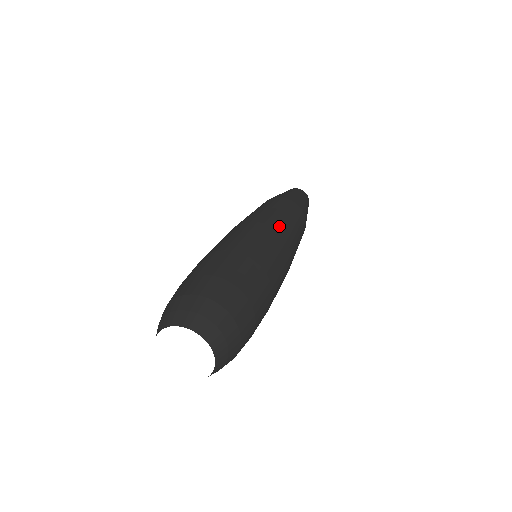
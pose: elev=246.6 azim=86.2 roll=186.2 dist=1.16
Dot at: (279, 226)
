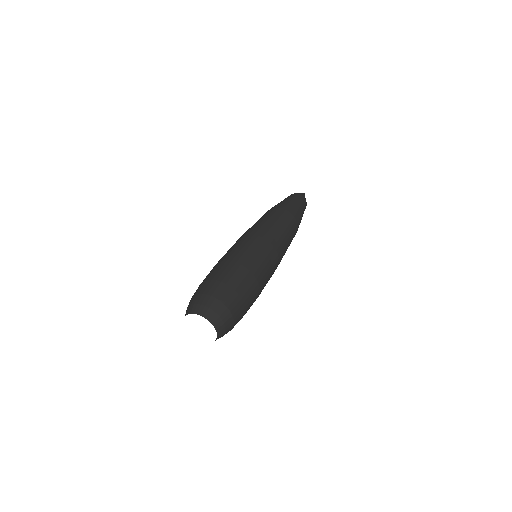
Dot at: (253, 231)
